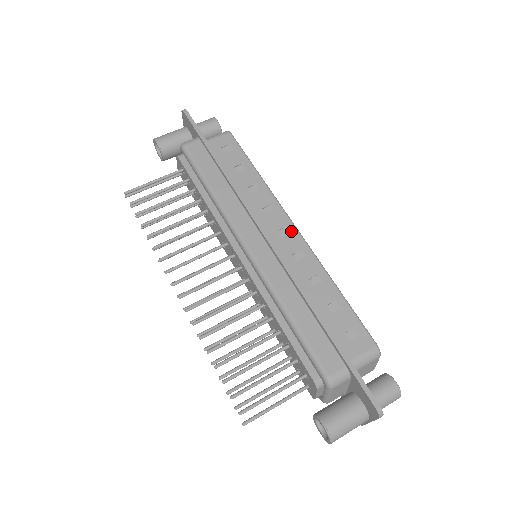
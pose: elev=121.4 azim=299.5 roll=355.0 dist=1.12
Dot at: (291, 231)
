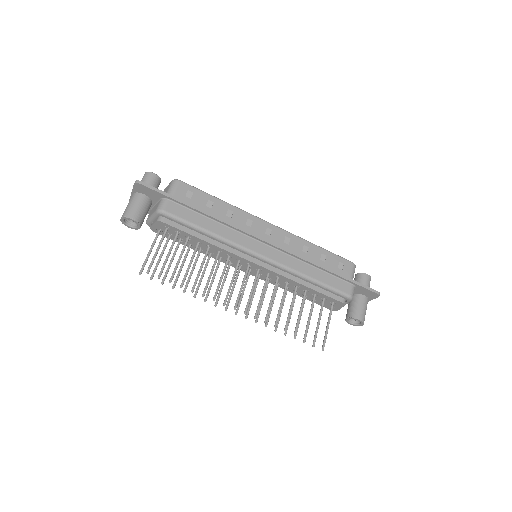
Dot at: (272, 228)
